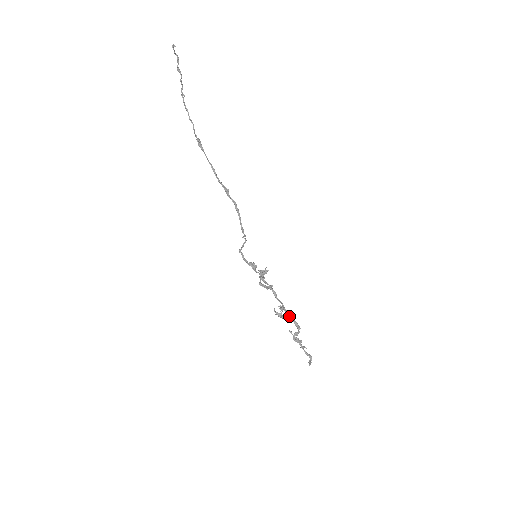
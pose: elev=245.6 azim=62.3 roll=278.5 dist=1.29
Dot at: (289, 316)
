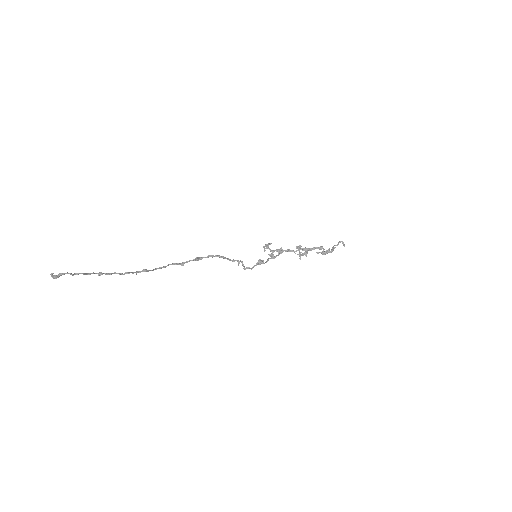
Dot at: (309, 250)
